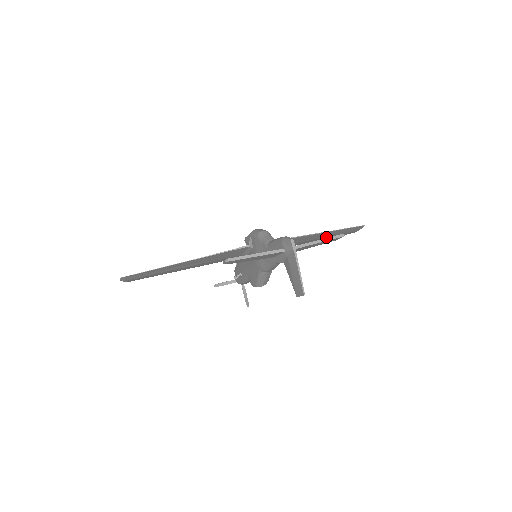
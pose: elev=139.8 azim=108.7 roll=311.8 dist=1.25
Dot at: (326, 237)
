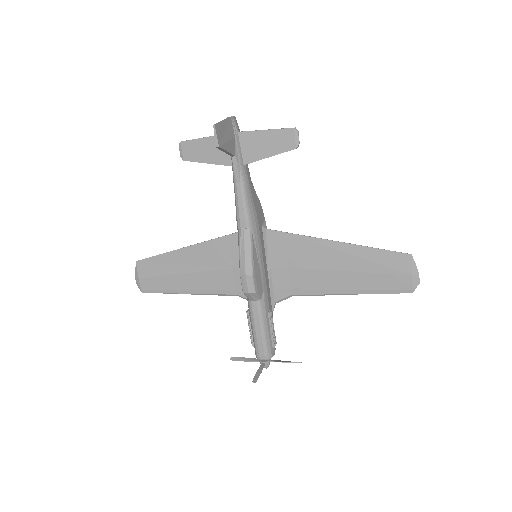
Dot at: (361, 276)
